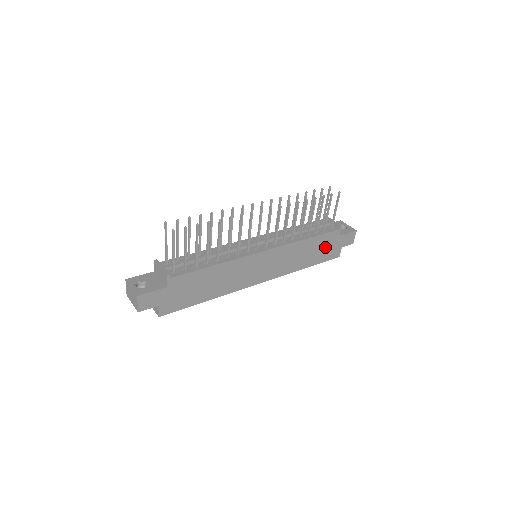
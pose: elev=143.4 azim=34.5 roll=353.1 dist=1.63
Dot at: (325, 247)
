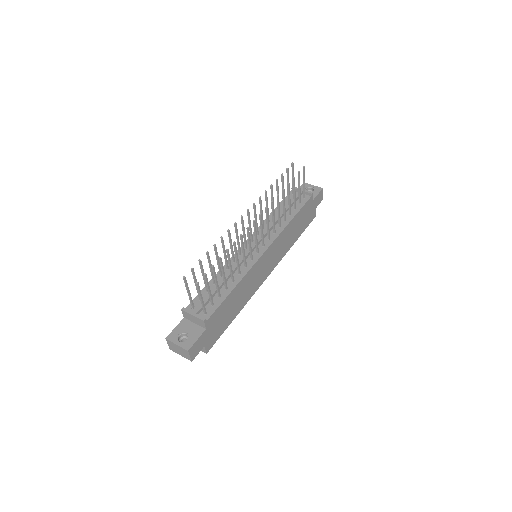
Dot at: (305, 217)
